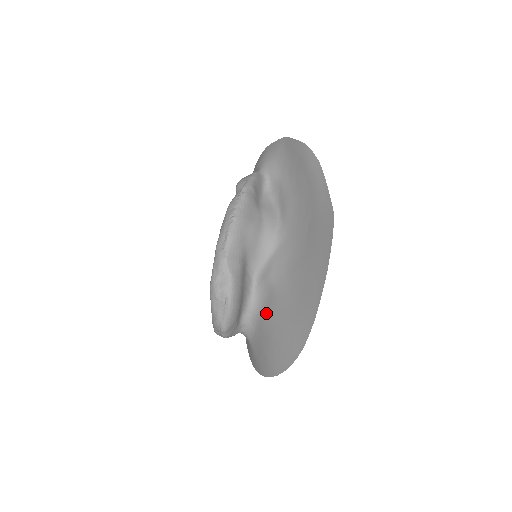
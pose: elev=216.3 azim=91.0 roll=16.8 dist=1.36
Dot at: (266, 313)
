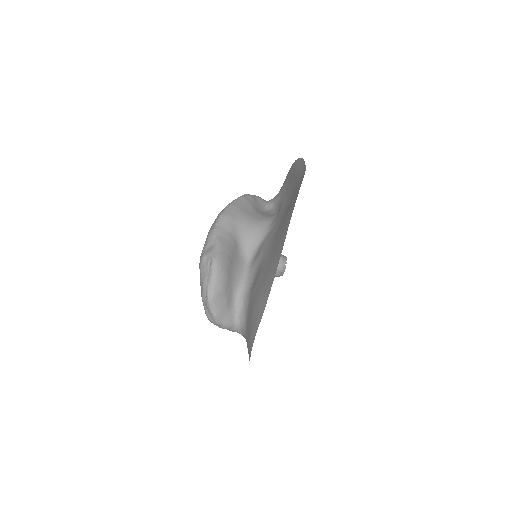
Dot at: (254, 284)
